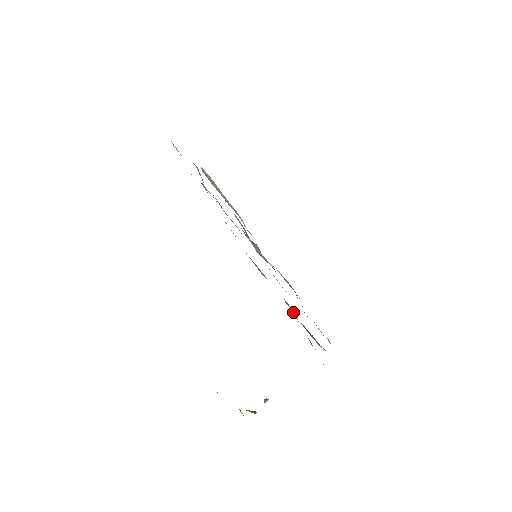
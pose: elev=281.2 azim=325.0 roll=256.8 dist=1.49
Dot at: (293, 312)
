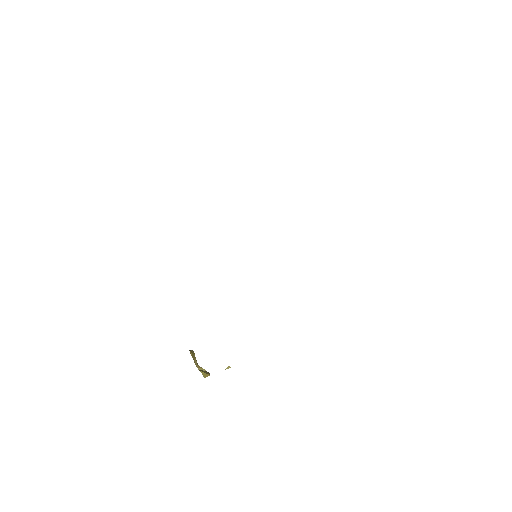
Dot at: occluded
